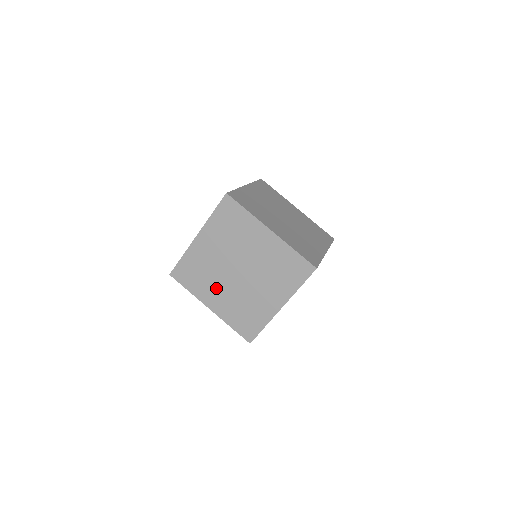
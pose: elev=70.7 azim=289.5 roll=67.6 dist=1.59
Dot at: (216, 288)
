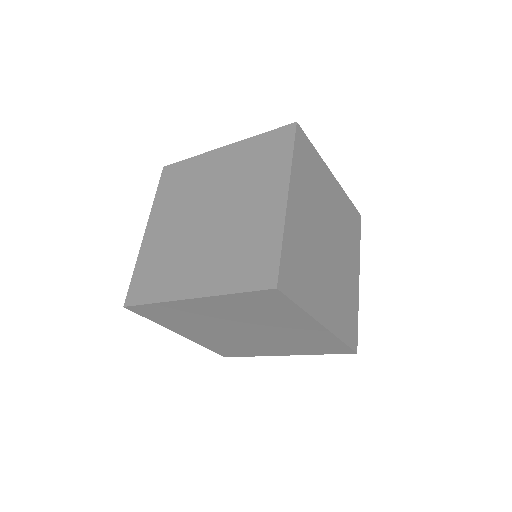
Dot at: (189, 262)
